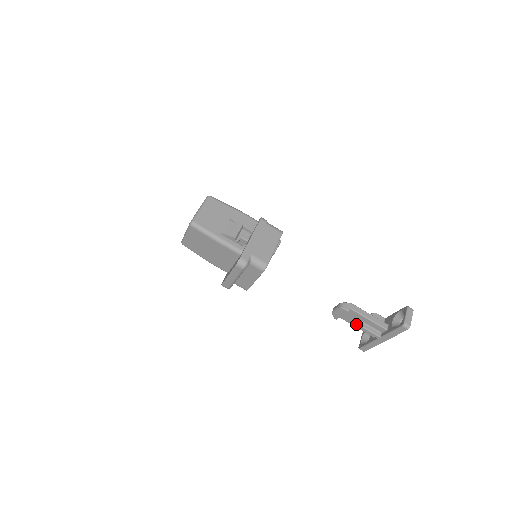
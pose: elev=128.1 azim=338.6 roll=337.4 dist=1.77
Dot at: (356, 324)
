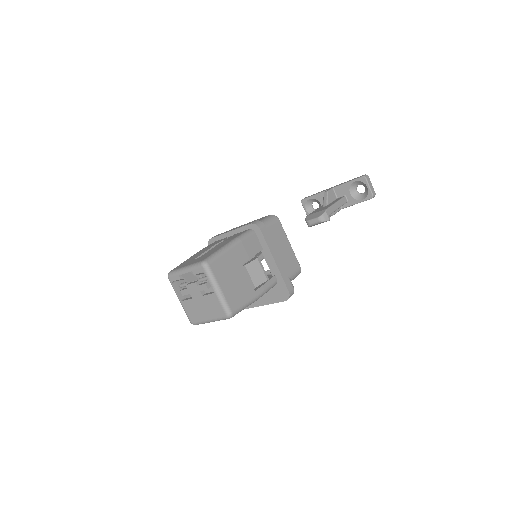
Dot at: occluded
